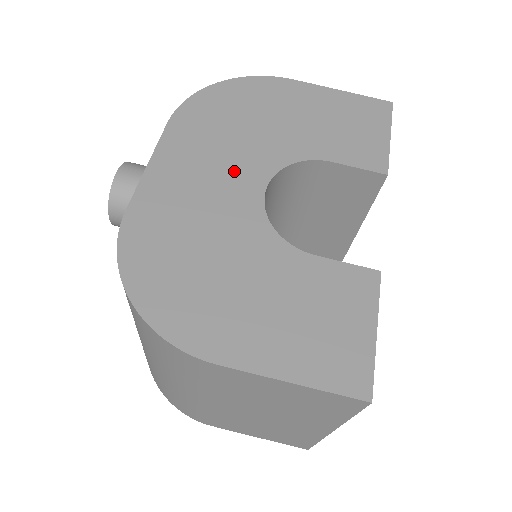
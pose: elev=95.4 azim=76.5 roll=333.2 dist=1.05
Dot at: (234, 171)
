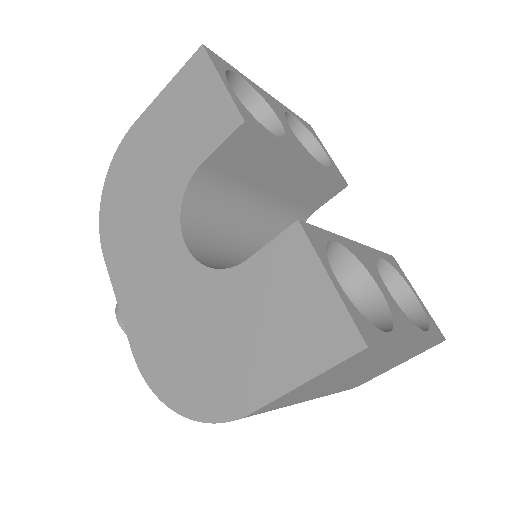
Dot at: (158, 249)
